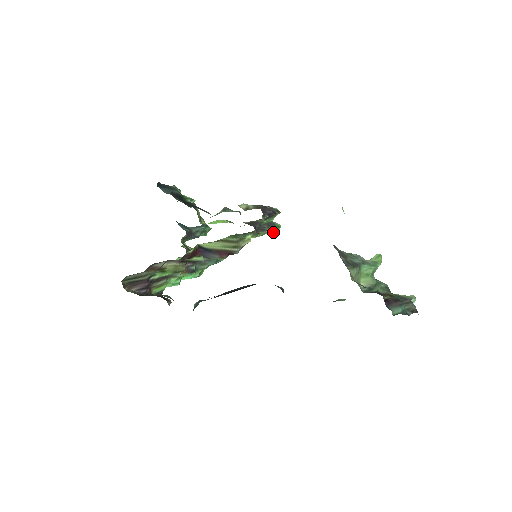
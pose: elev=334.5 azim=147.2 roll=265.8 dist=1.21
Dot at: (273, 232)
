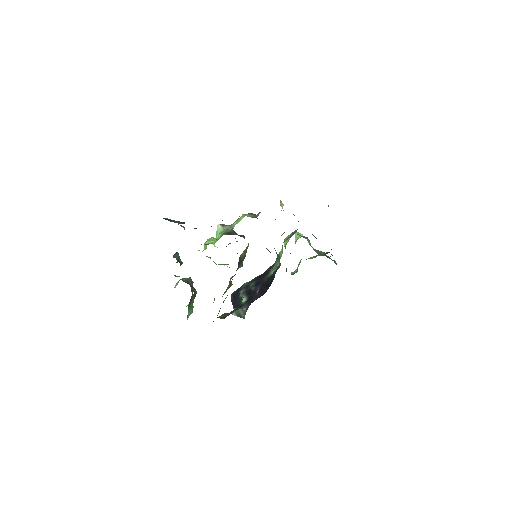
Dot at: occluded
